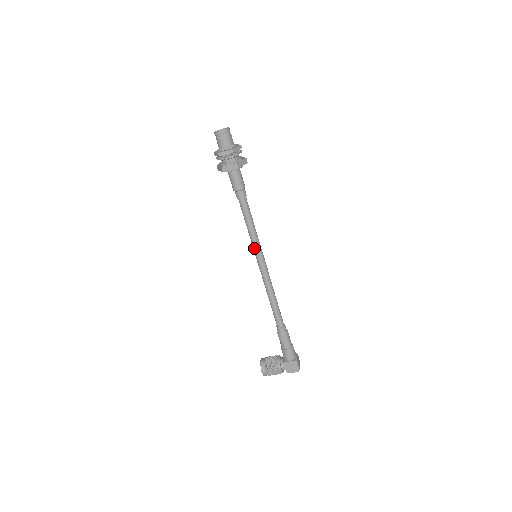
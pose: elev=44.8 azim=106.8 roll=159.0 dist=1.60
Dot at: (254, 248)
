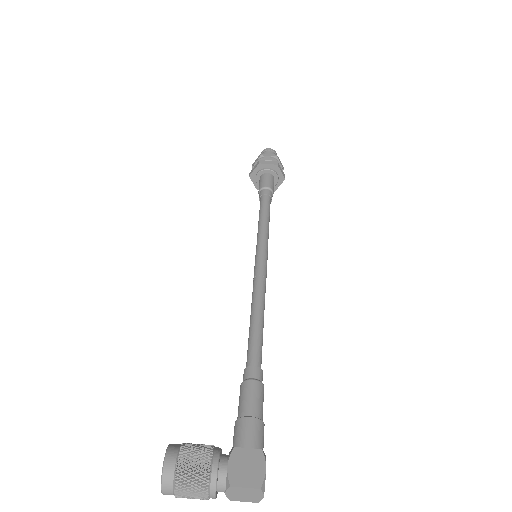
Dot at: (259, 242)
